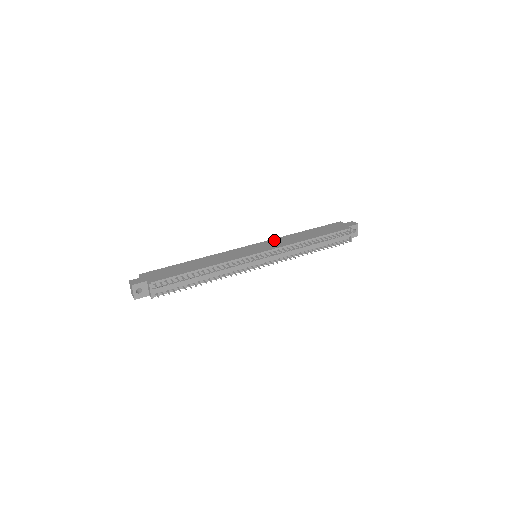
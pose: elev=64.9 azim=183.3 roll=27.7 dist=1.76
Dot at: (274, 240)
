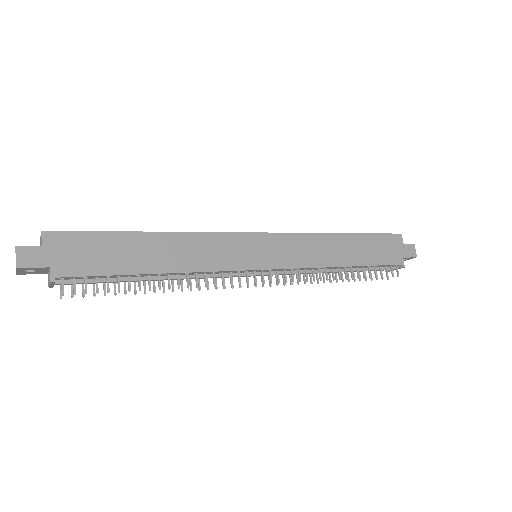
Dot at: (298, 239)
